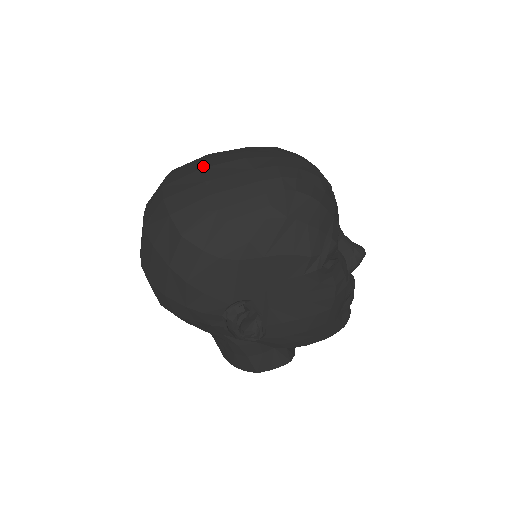
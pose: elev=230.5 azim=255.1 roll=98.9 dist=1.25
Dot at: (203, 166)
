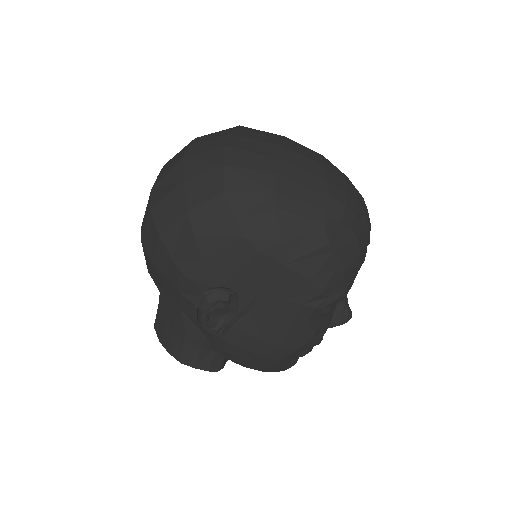
Dot at: (280, 143)
